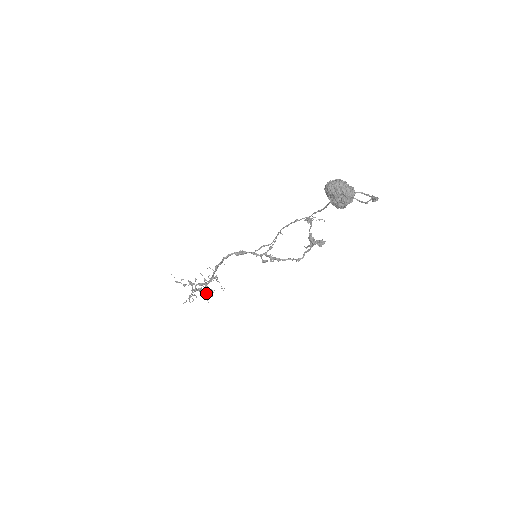
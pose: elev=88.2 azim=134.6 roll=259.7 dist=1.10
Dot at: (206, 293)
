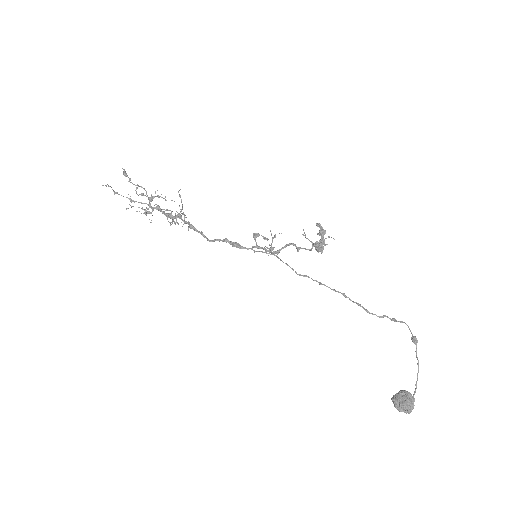
Dot at: occluded
